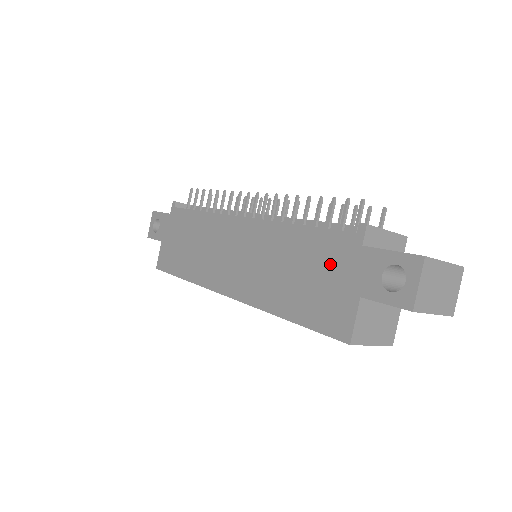
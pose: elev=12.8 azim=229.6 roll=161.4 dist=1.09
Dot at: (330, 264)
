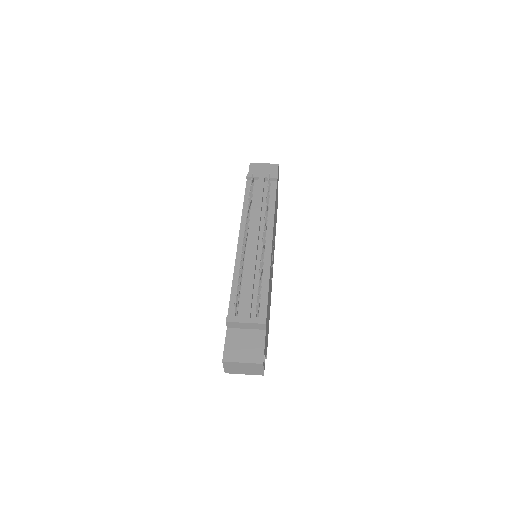
Dot at: occluded
